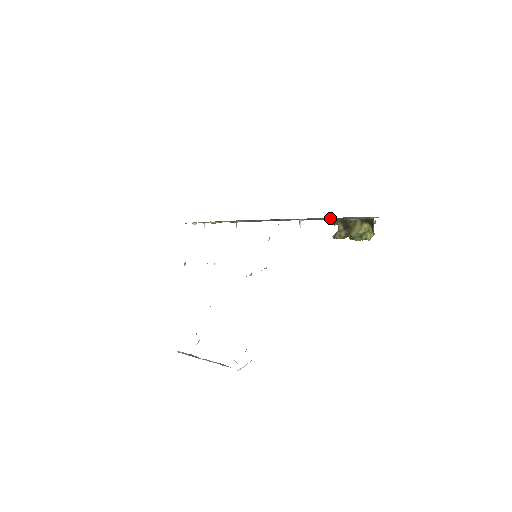
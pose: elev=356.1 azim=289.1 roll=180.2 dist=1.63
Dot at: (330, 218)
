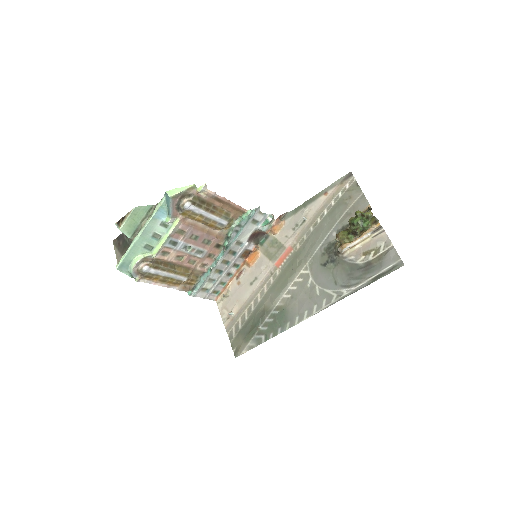
Dot at: (331, 215)
